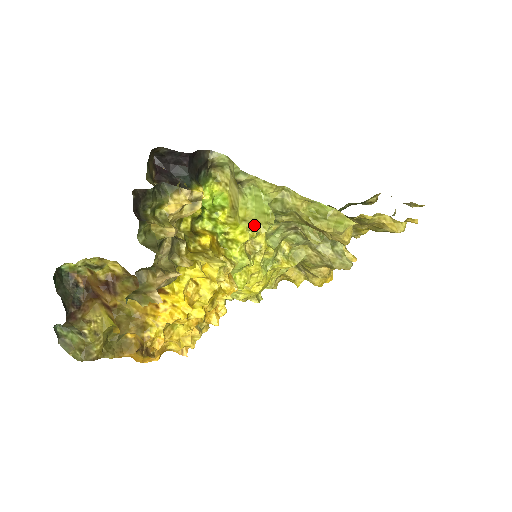
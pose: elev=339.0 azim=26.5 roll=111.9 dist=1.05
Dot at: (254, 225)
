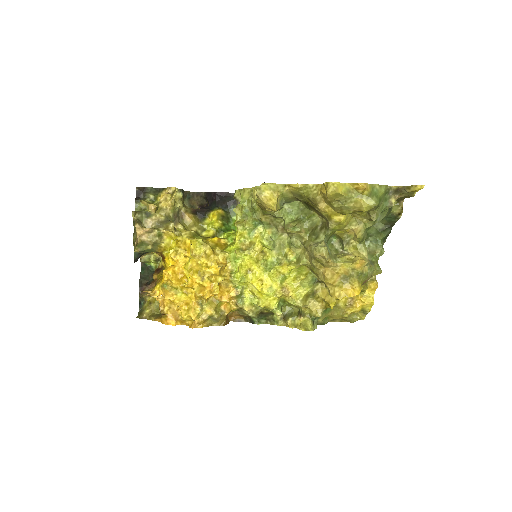
Dot at: occluded
